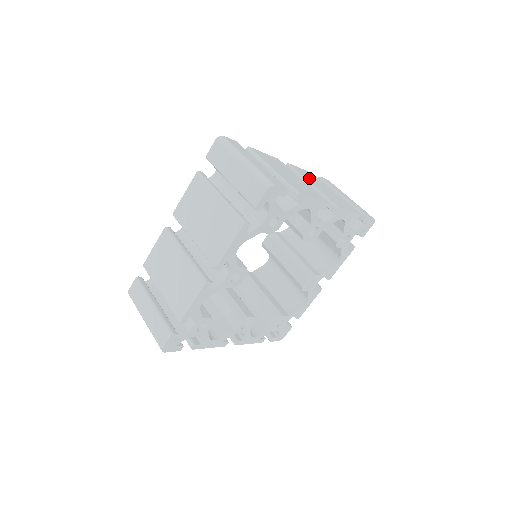
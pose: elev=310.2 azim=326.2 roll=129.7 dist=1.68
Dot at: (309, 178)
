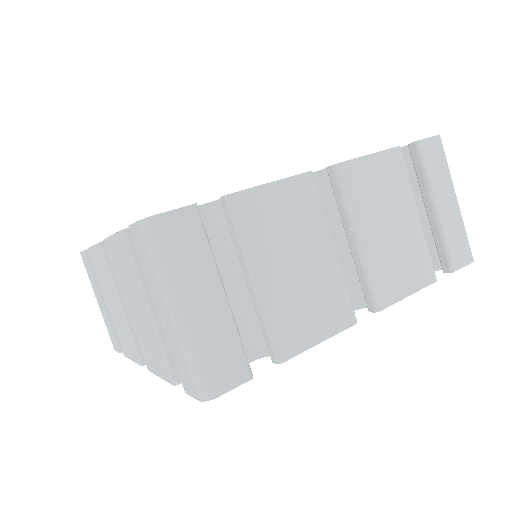
Dot at: (367, 204)
